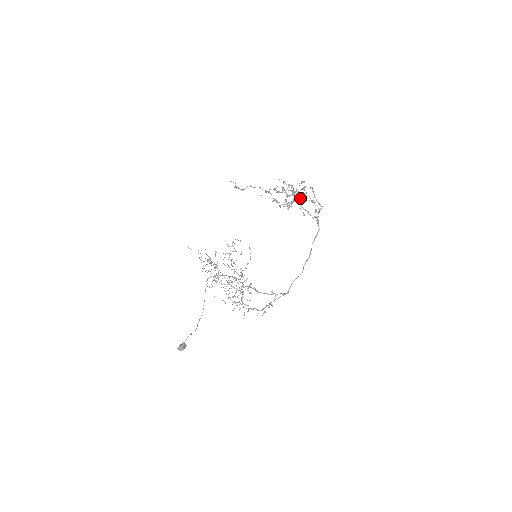
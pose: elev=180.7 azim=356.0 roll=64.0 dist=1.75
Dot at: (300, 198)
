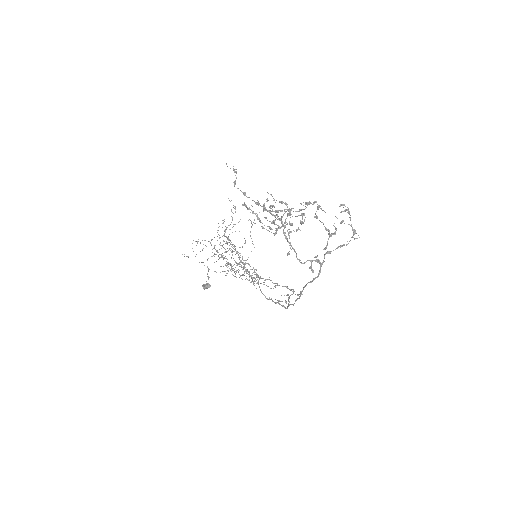
Dot at: (300, 223)
